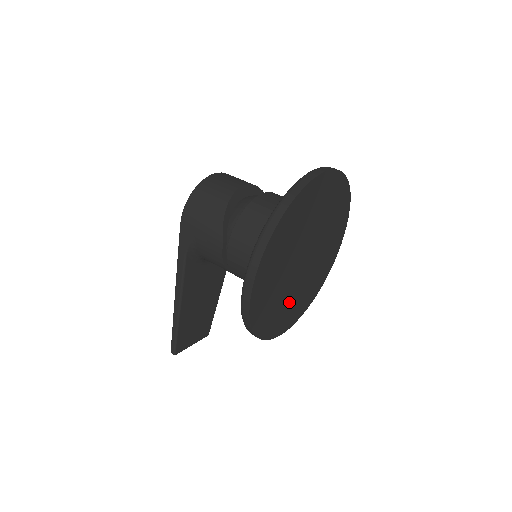
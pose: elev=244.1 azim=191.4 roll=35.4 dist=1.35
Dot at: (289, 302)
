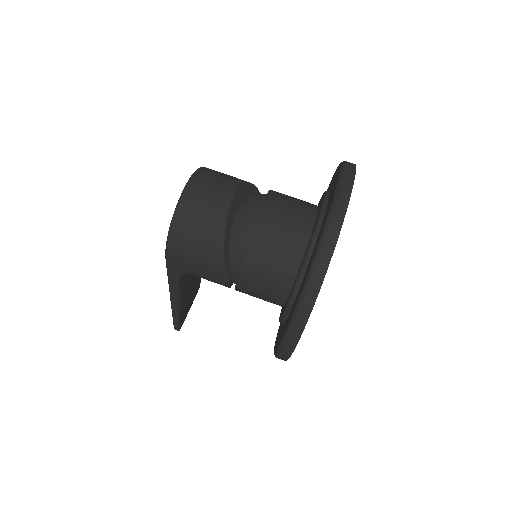
Dot at: occluded
